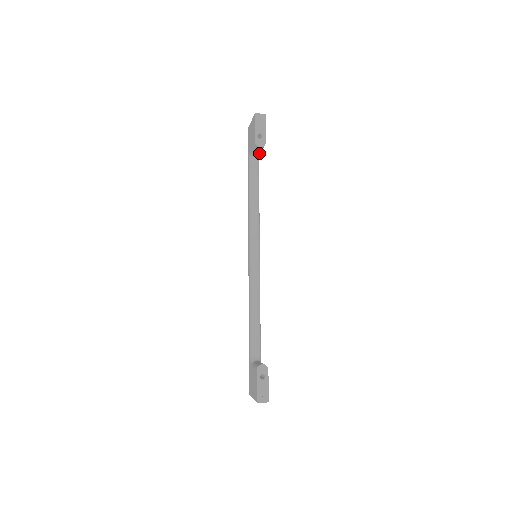
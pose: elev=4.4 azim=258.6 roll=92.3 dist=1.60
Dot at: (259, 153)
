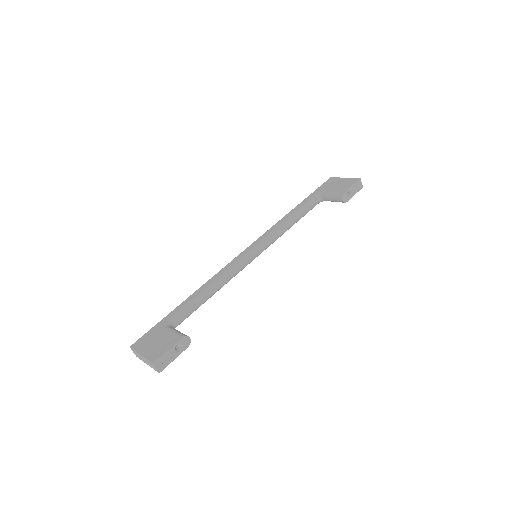
Dot at: (329, 200)
